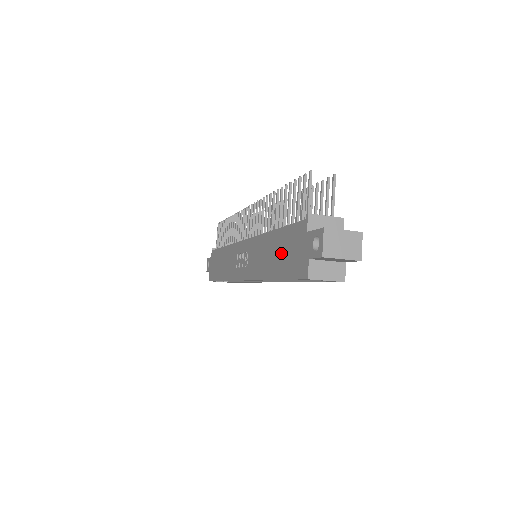
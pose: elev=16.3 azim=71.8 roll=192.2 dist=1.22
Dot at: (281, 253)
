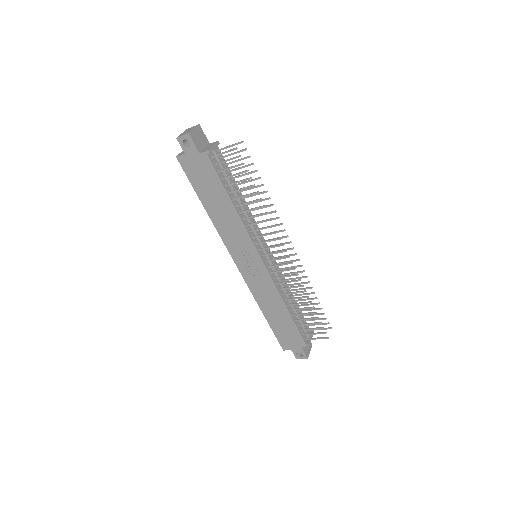
Dot at: (282, 324)
